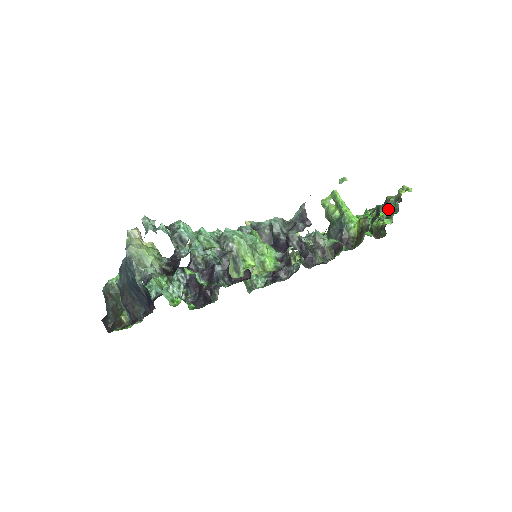
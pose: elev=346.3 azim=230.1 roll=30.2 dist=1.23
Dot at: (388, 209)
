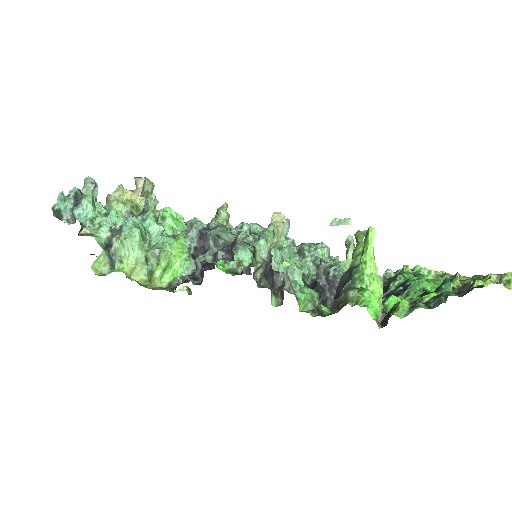
Dot at: occluded
